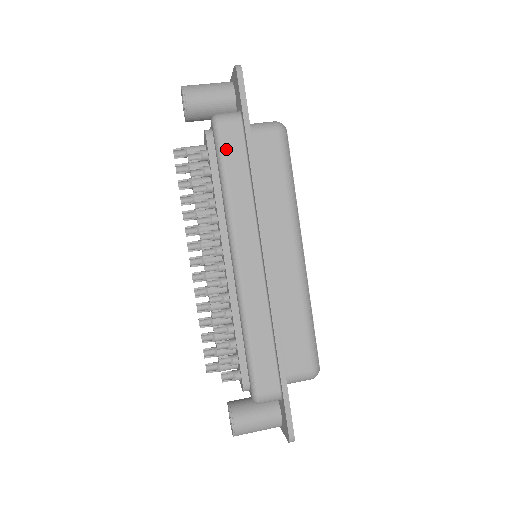
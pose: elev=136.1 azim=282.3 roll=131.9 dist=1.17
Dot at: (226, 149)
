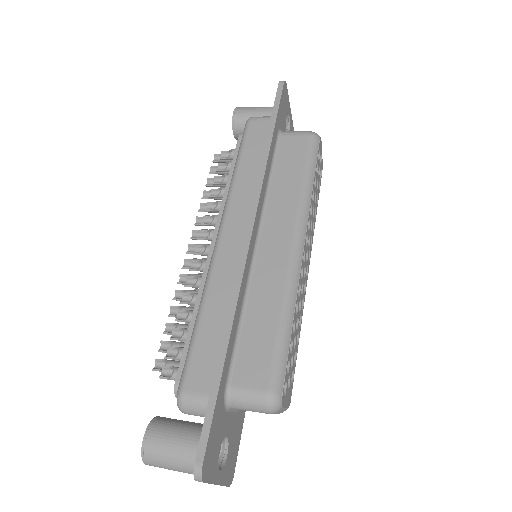
Dot at: (248, 139)
